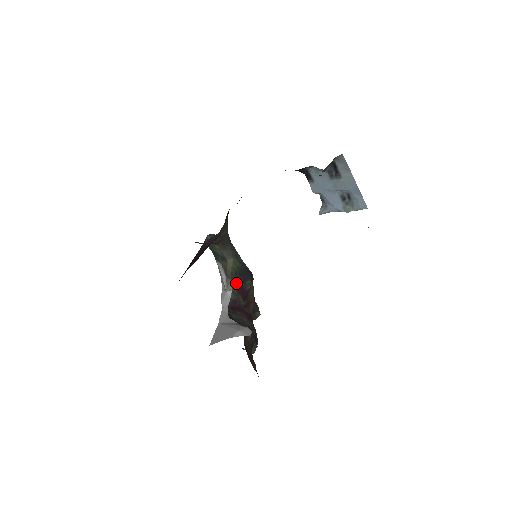
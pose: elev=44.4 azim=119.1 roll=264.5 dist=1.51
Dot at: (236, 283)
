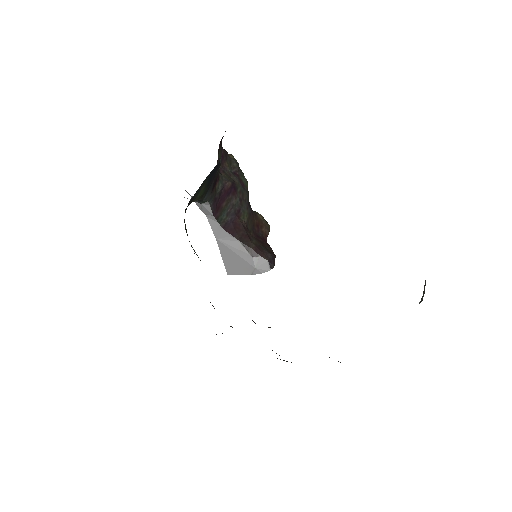
Dot at: (208, 193)
